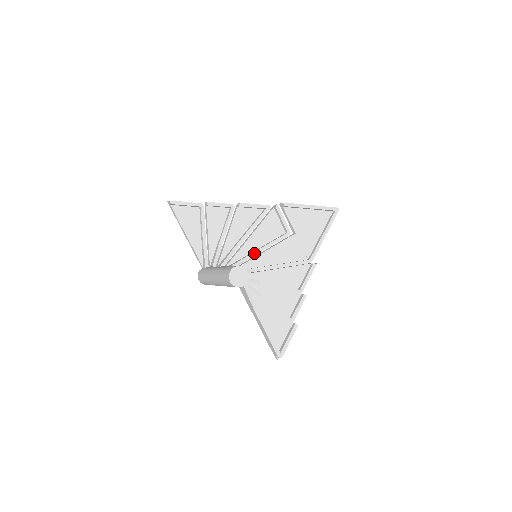
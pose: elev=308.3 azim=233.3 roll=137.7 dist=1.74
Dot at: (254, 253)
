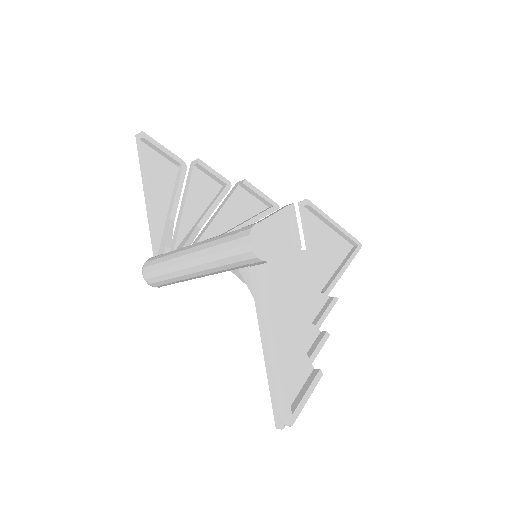
Dot at: occluded
